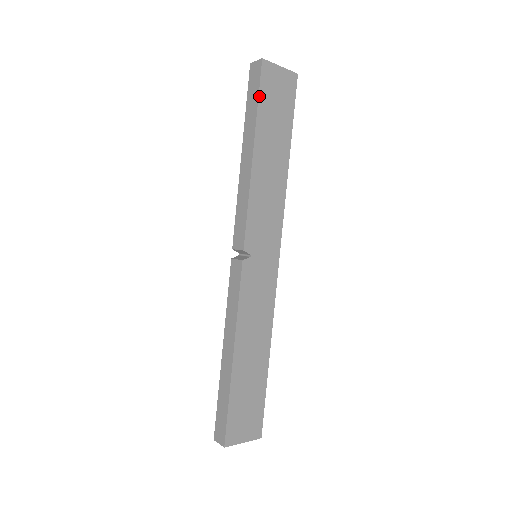
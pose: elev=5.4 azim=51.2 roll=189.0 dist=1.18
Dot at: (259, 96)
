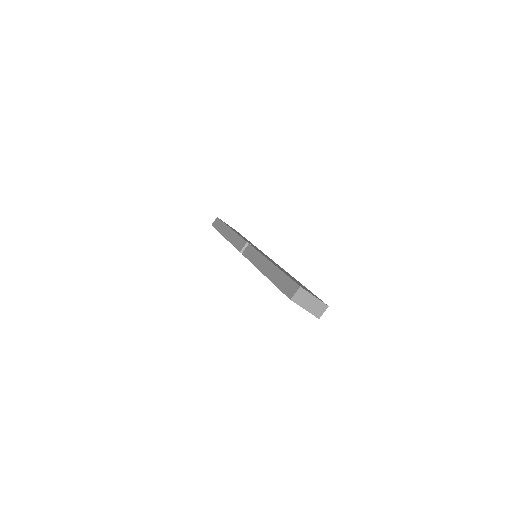
Dot at: (222, 221)
